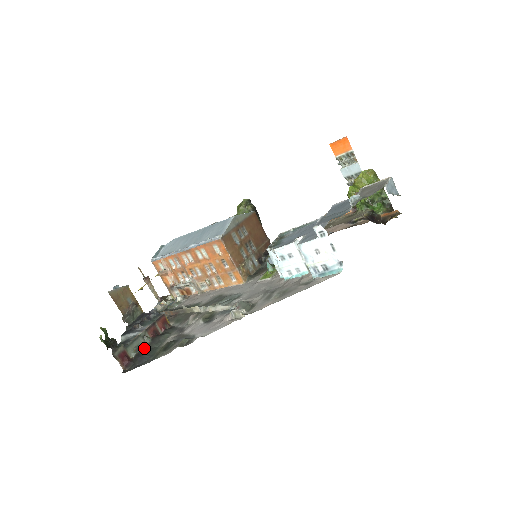
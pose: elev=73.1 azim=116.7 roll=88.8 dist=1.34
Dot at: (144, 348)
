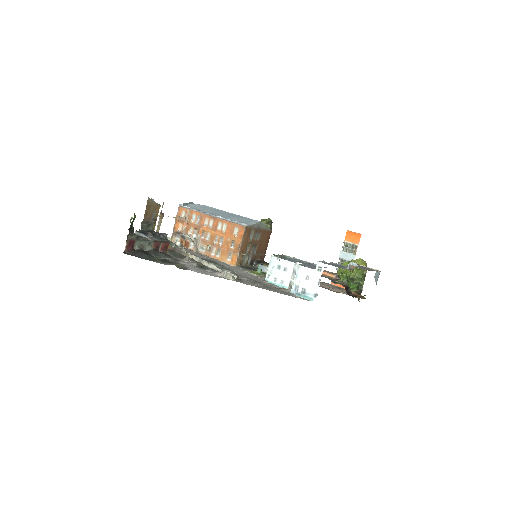
Dot at: (144, 250)
